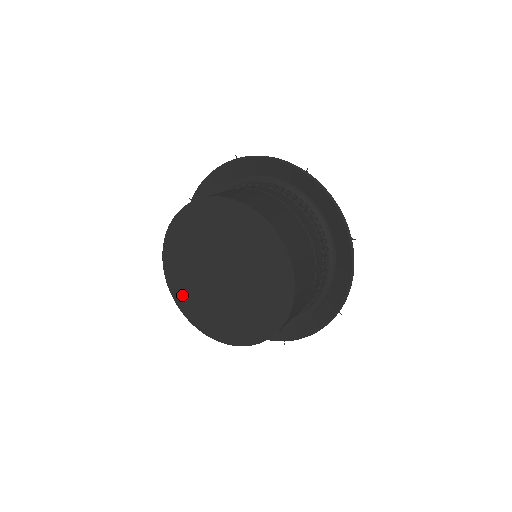
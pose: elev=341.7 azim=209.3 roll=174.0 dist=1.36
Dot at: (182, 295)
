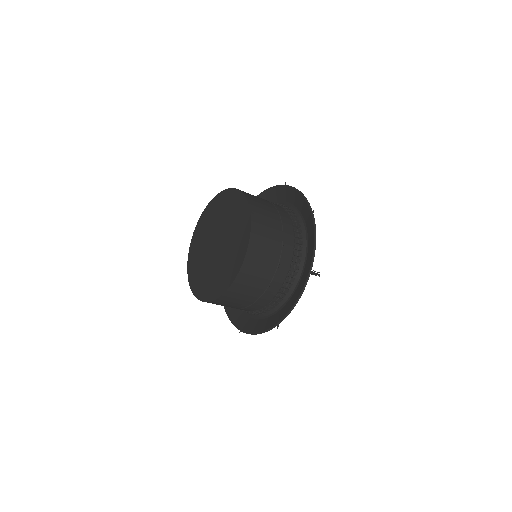
Dot at: (194, 249)
